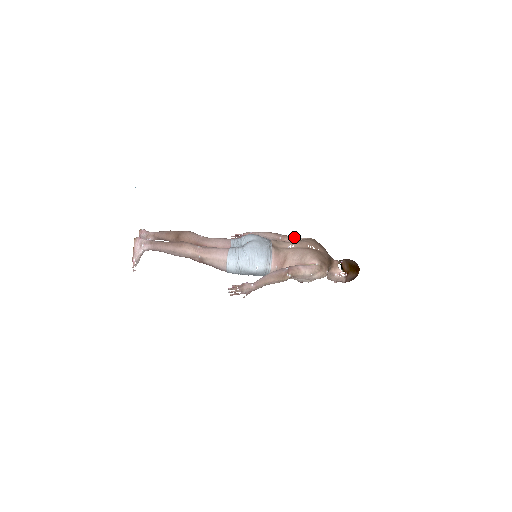
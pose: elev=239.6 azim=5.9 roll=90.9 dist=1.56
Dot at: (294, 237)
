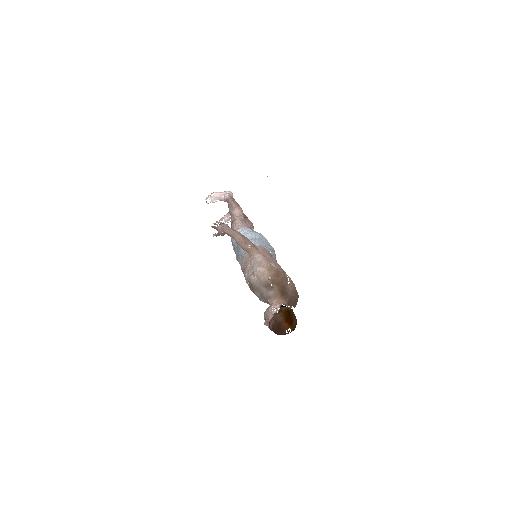
Dot at: occluded
